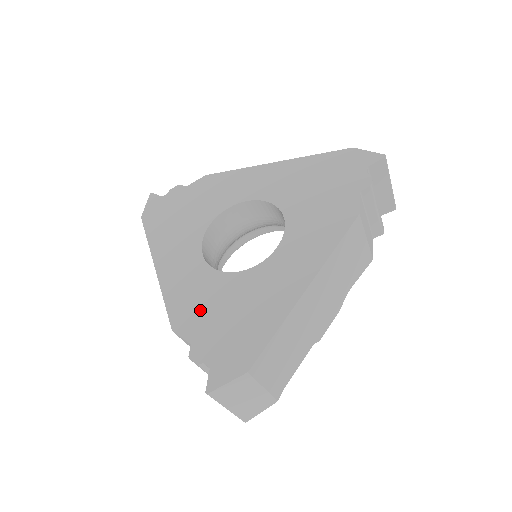
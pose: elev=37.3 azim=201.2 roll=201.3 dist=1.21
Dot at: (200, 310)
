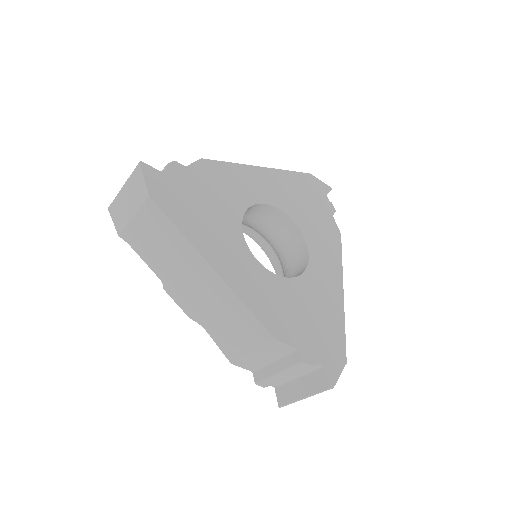
Dot at: (287, 316)
